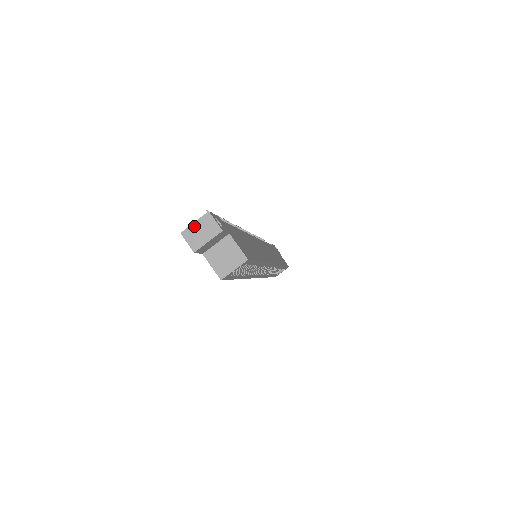
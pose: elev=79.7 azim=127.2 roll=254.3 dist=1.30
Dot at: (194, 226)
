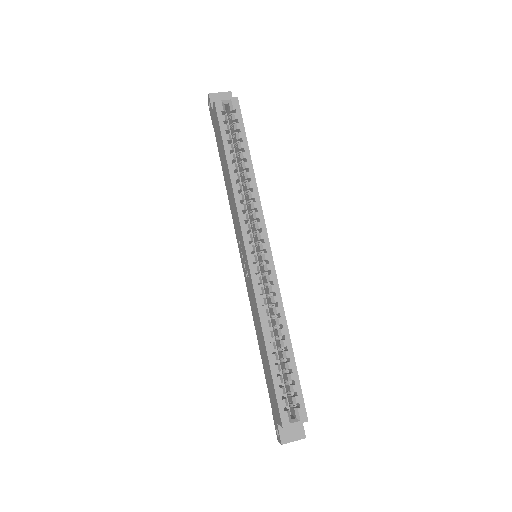
Dot at: occluded
